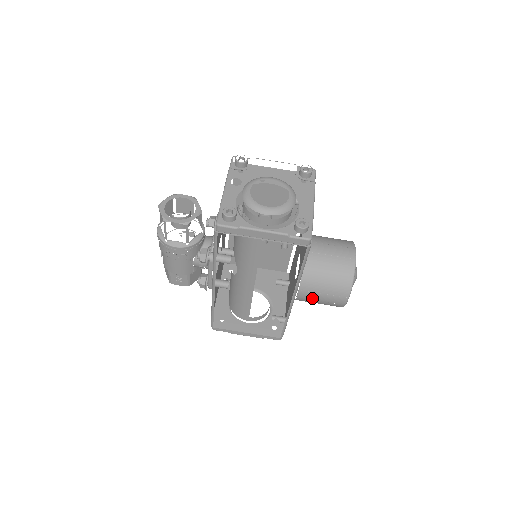
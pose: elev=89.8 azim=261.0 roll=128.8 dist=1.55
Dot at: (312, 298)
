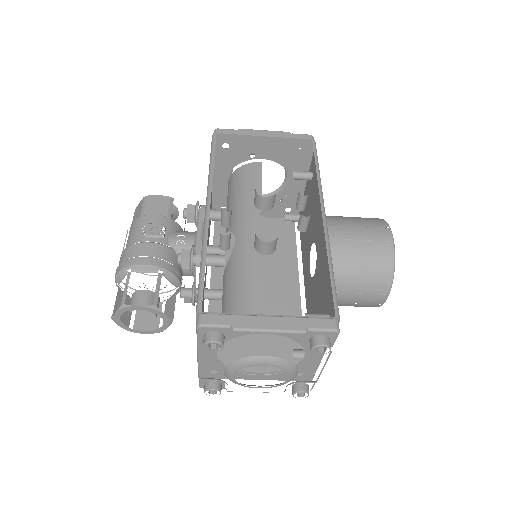
Dot at: occluded
